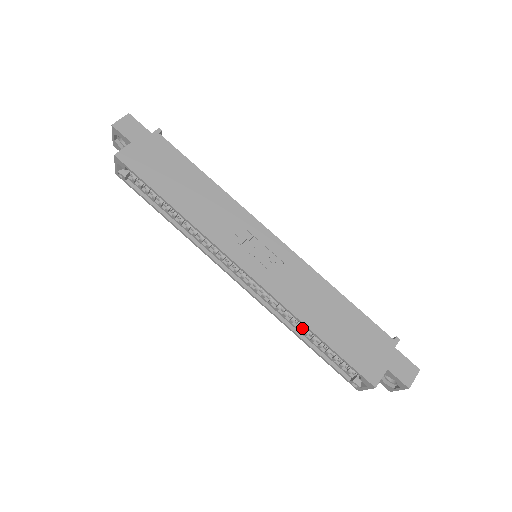
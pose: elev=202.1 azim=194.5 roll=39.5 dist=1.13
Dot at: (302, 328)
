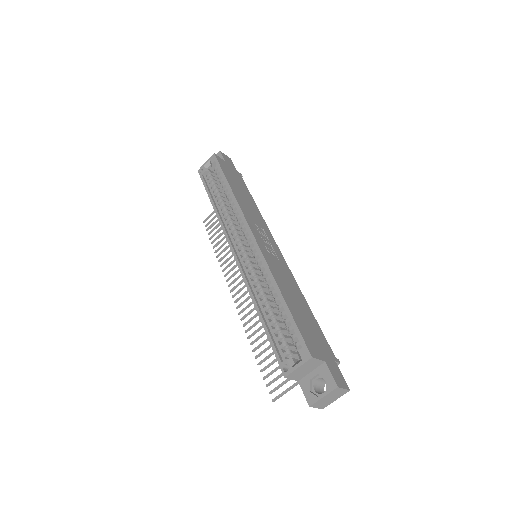
Dot at: (266, 303)
